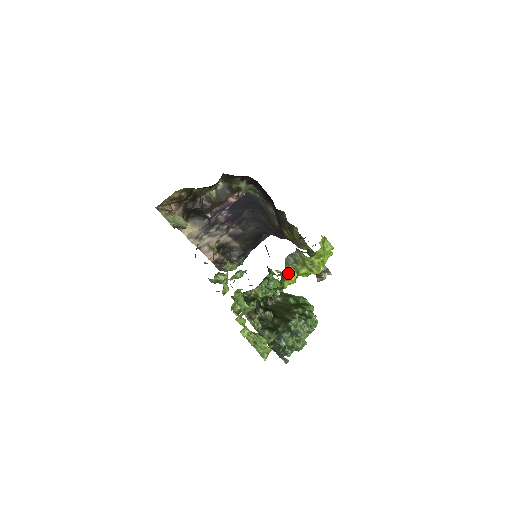
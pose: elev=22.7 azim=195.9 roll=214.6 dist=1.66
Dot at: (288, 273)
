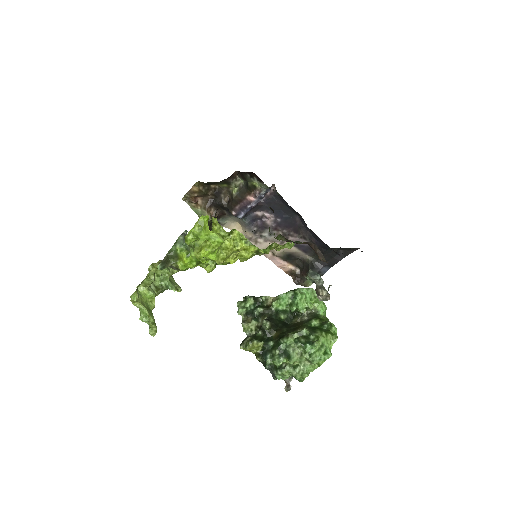
Dot at: (177, 252)
